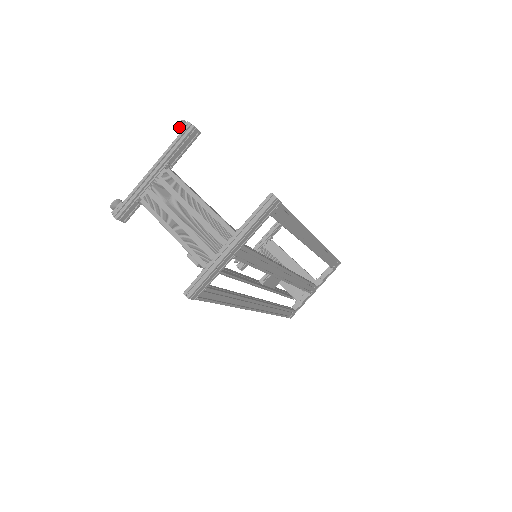
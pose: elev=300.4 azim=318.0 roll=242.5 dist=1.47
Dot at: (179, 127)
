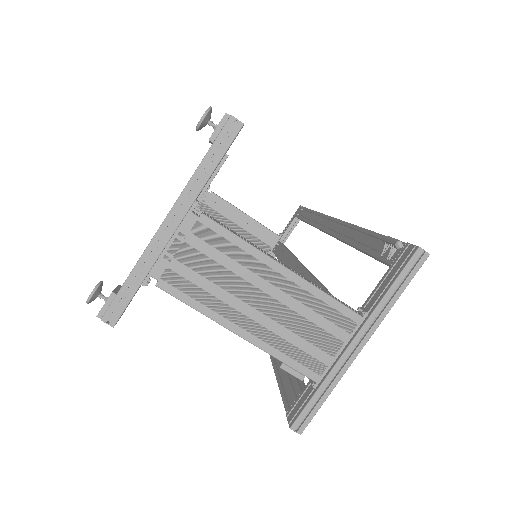
Dot at: (203, 123)
